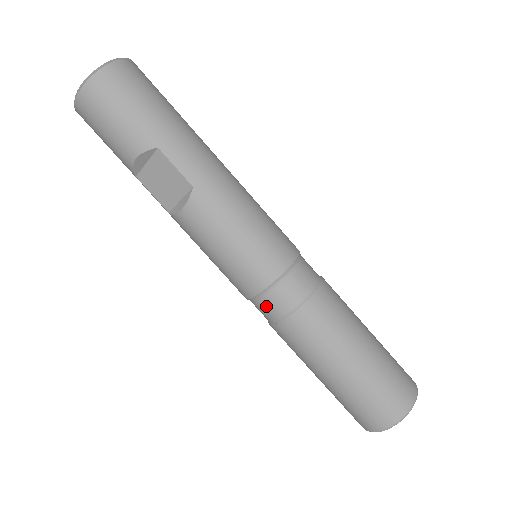
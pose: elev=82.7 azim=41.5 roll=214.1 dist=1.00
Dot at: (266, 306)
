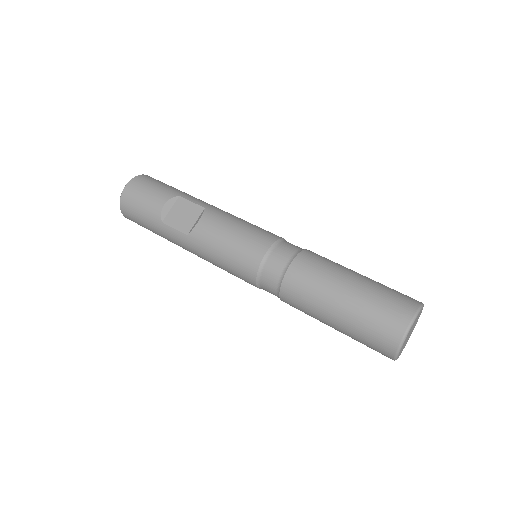
Dot at: (274, 263)
